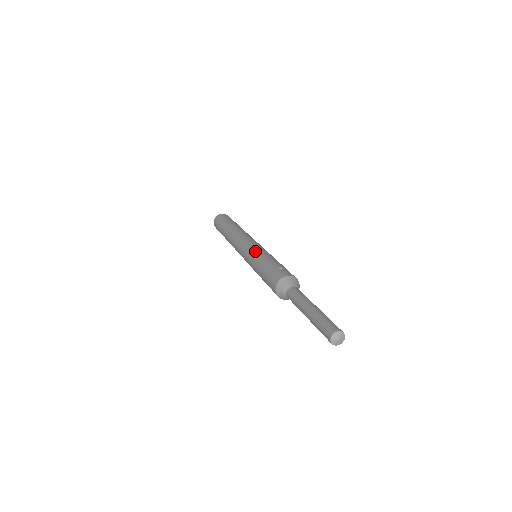
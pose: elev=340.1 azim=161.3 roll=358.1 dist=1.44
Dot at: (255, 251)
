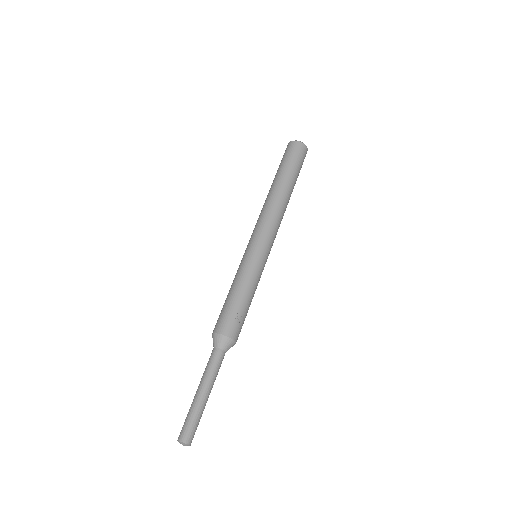
Dot at: (253, 263)
